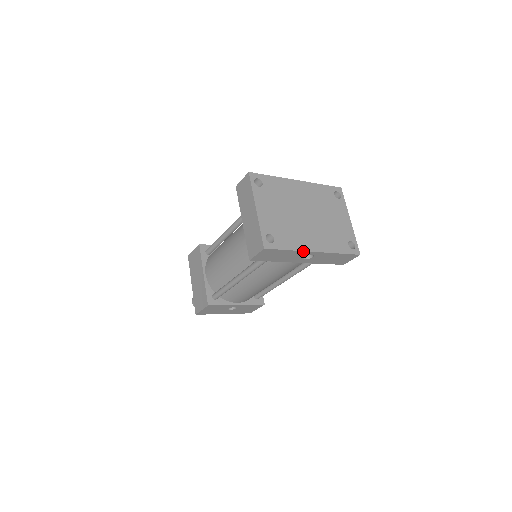
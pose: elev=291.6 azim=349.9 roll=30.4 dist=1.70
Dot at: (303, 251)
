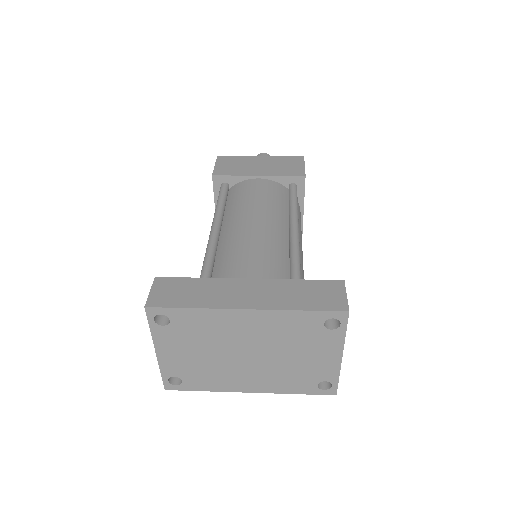
Dot at: (228, 391)
